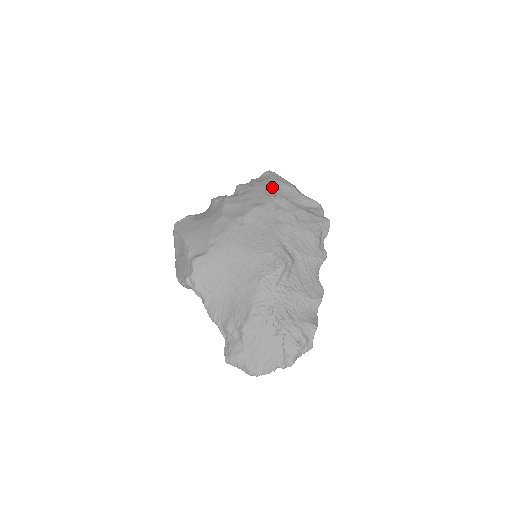
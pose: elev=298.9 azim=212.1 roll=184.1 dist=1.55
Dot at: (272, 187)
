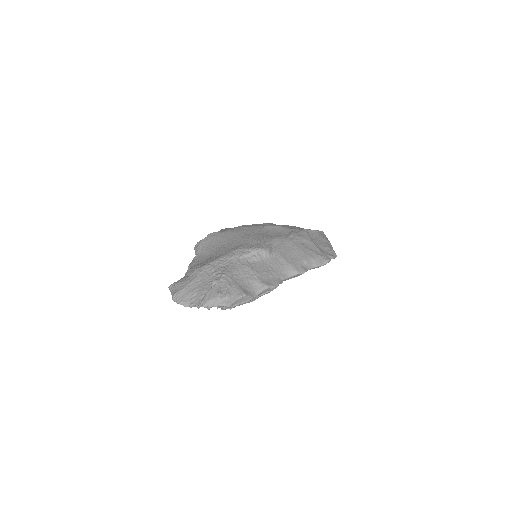
Dot at: (308, 230)
